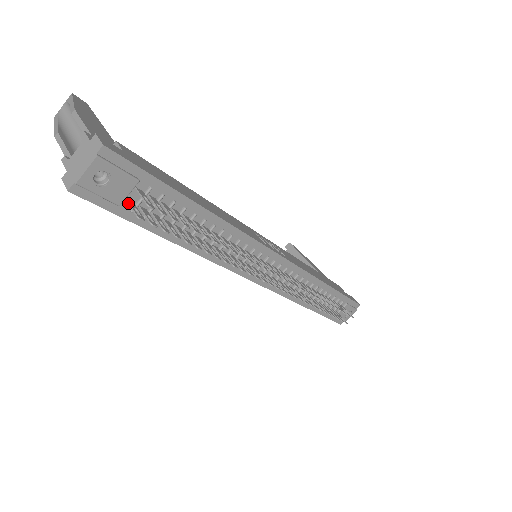
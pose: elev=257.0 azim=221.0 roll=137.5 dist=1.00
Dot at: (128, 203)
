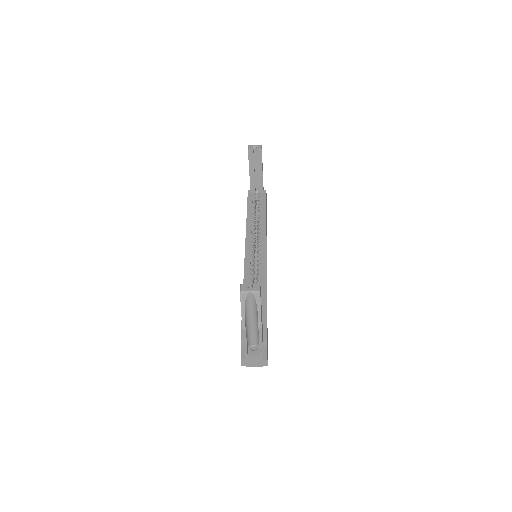
Dot at: occluded
